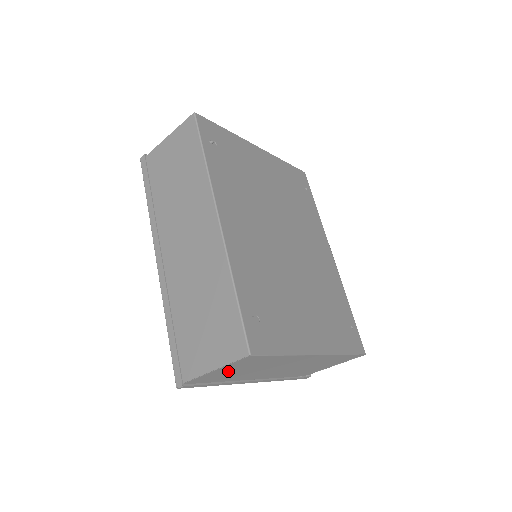
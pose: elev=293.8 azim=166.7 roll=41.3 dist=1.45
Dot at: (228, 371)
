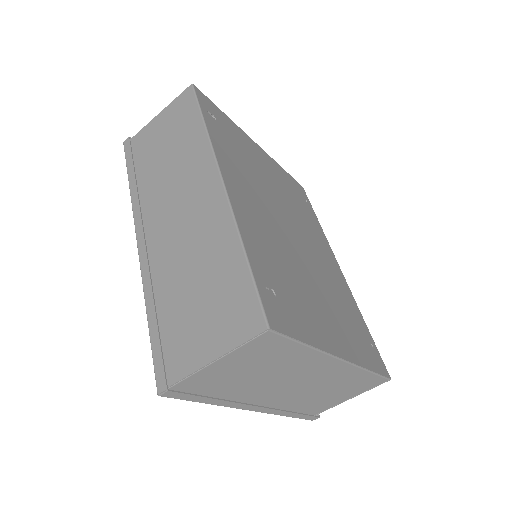
Dot at: (231, 370)
